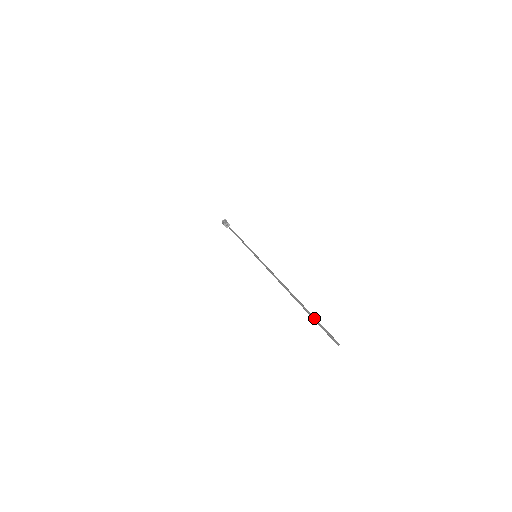
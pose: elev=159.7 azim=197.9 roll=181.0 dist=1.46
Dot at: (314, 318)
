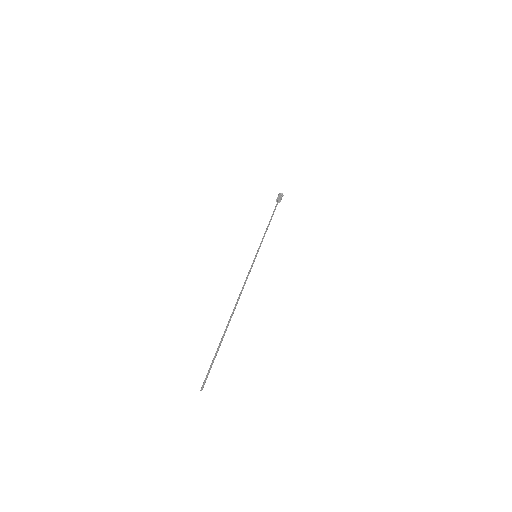
Dot at: (216, 354)
